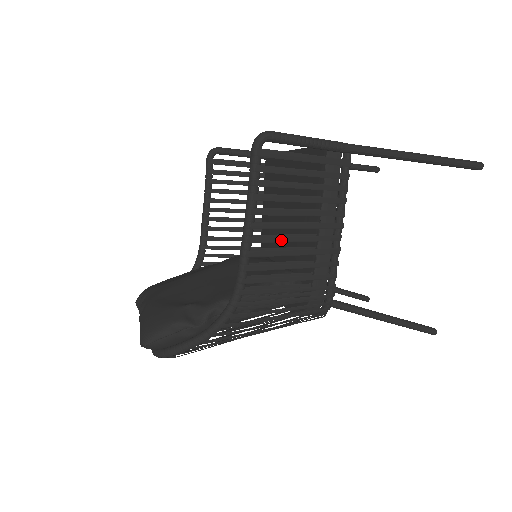
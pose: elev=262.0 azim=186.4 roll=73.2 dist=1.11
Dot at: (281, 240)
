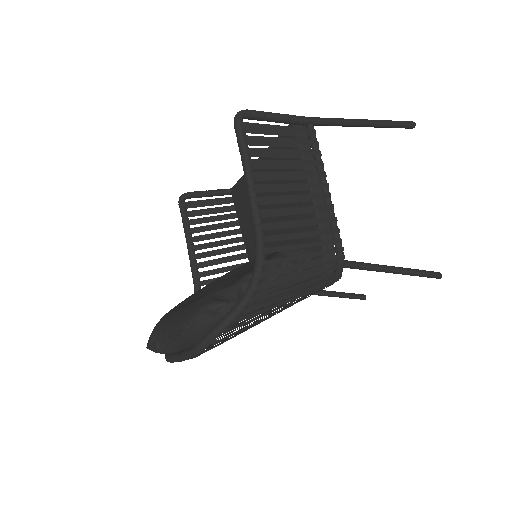
Dot at: (283, 199)
